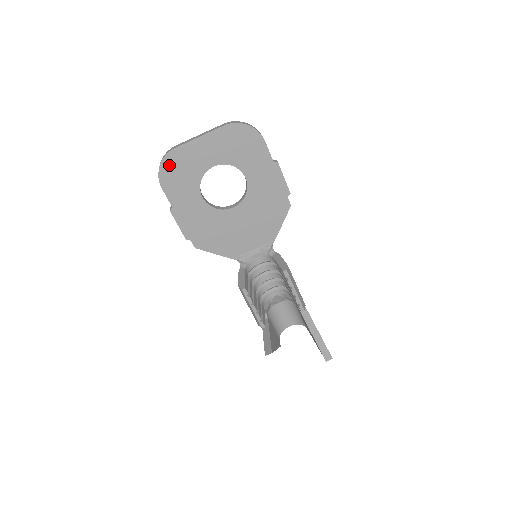
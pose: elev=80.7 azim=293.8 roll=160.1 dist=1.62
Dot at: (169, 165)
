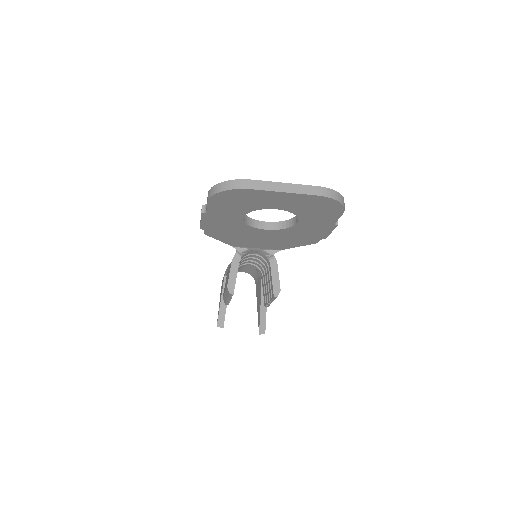
Dot at: (231, 194)
